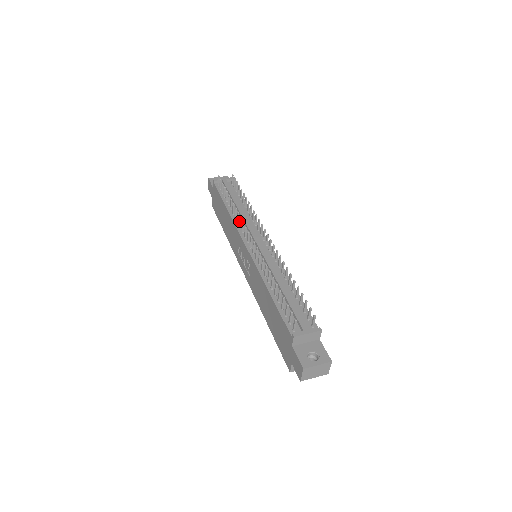
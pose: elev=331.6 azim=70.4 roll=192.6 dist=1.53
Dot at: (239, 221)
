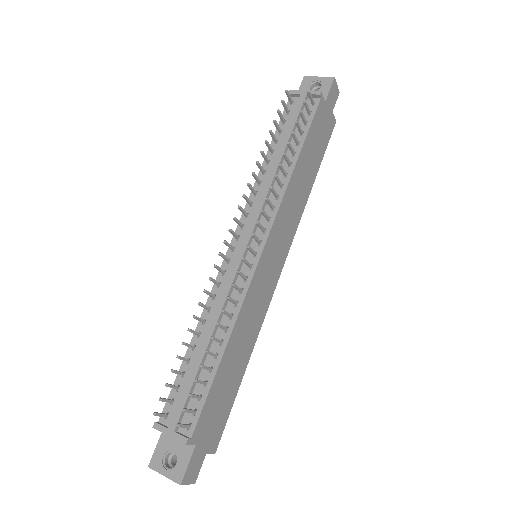
Dot at: (259, 191)
